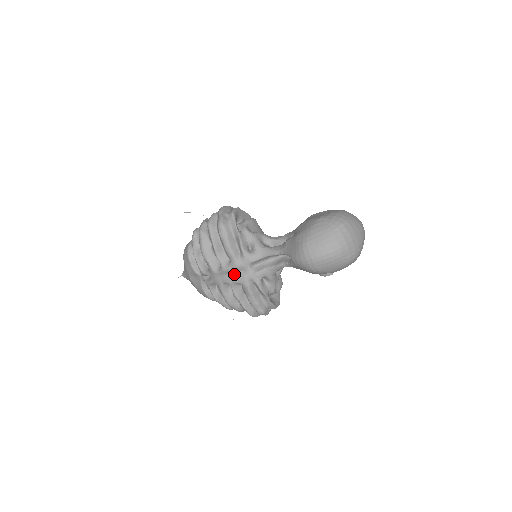
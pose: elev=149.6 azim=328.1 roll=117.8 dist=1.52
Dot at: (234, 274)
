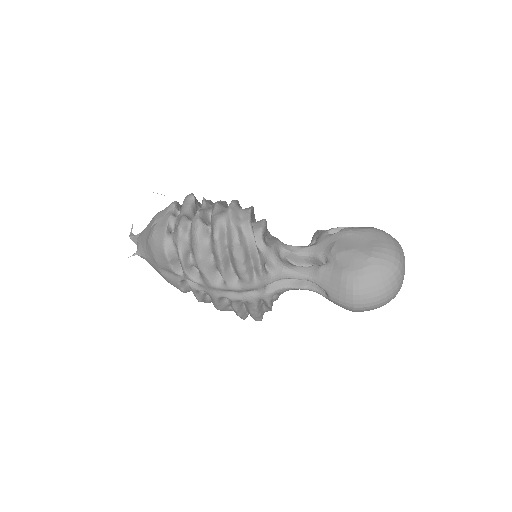
Dot at: (241, 293)
